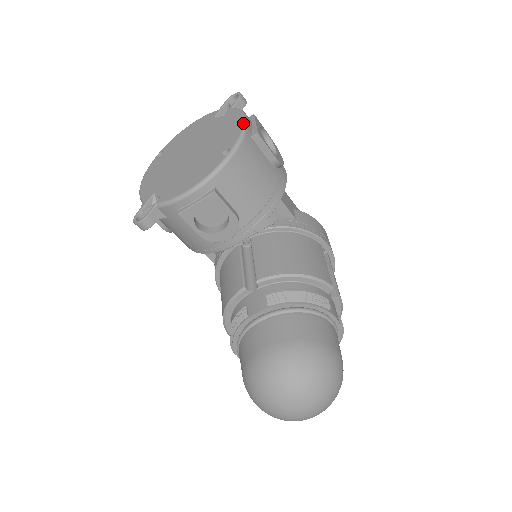
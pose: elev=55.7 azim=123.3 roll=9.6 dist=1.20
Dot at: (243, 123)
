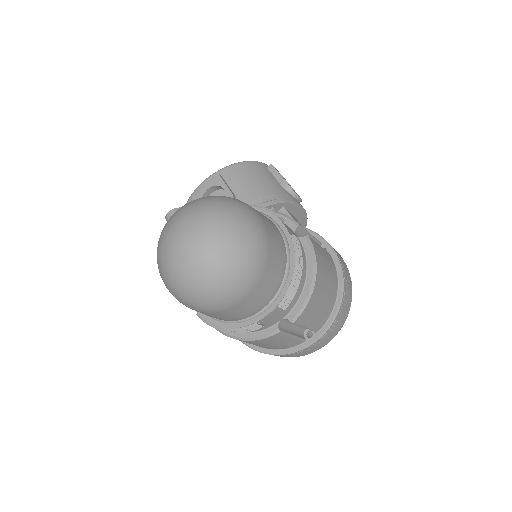
Dot at: occluded
